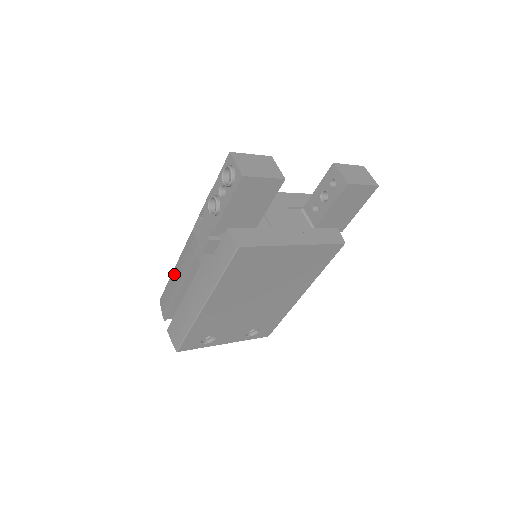
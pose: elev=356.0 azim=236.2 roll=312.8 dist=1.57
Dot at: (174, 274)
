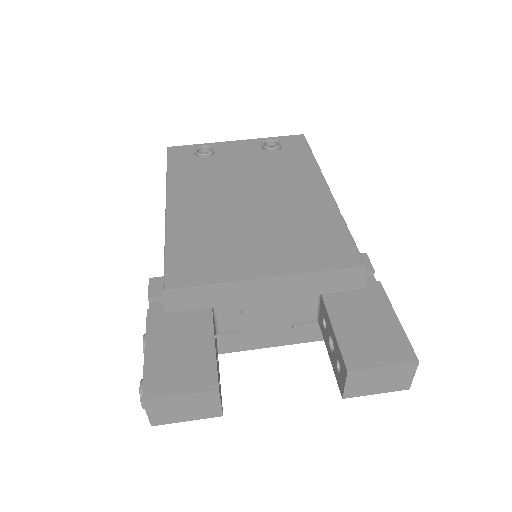
Dot at: occluded
